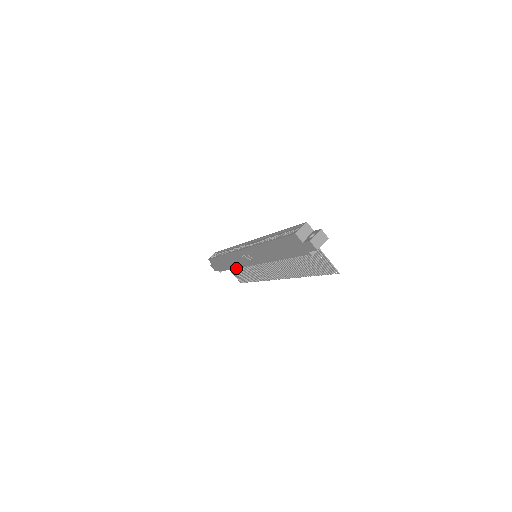
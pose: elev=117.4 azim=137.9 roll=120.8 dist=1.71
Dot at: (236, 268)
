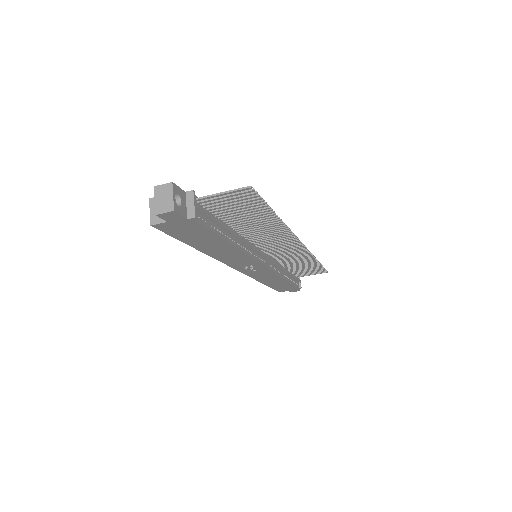
Dot at: occluded
